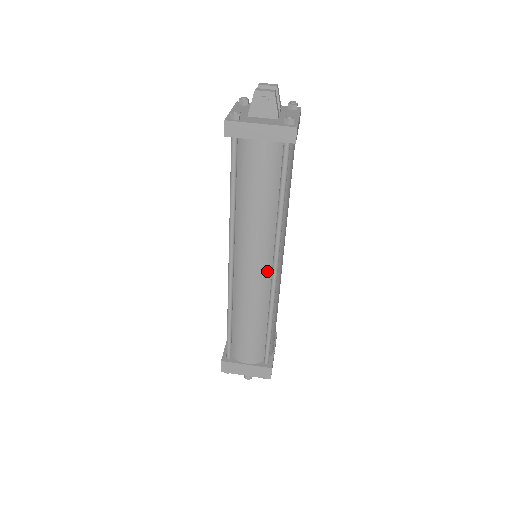
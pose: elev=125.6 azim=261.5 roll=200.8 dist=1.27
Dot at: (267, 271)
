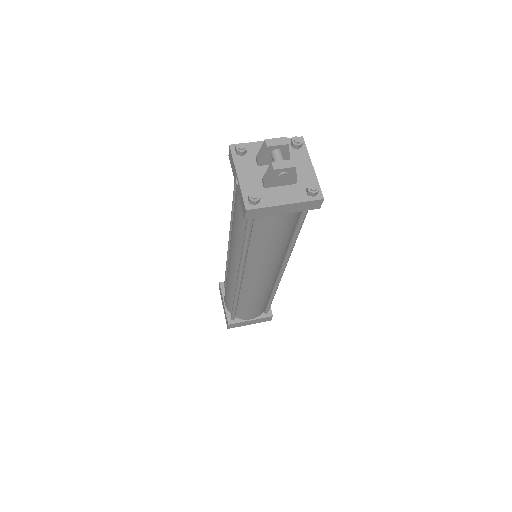
Dot at: (275, 274)
